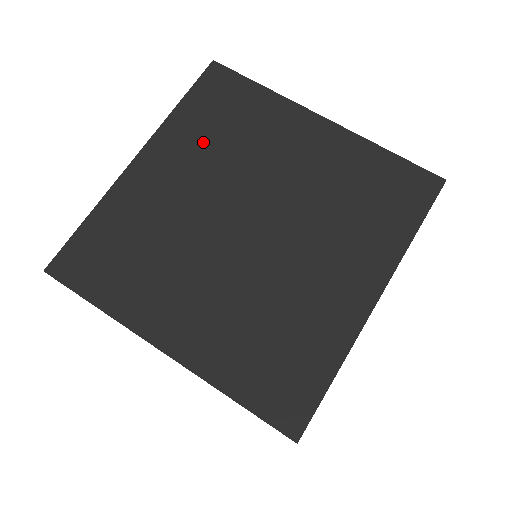
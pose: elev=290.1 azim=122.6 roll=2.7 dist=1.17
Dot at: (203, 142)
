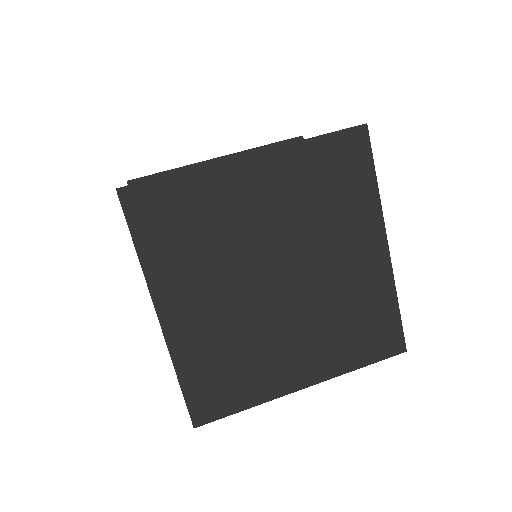
Dot at: (189, 260)
